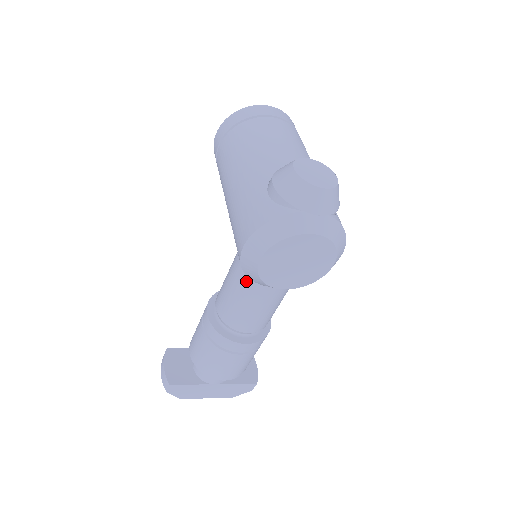
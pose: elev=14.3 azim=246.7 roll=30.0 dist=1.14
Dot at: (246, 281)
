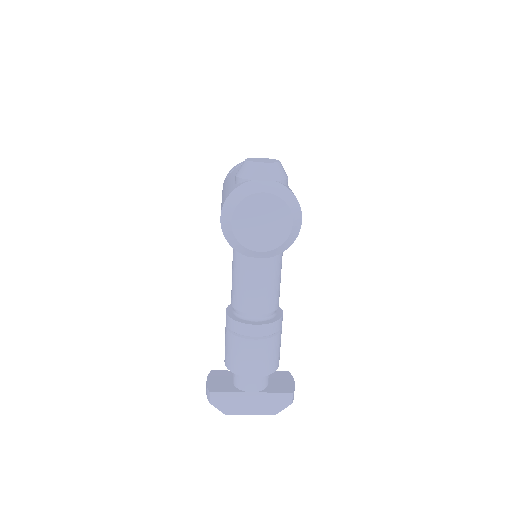
Dot at: (239, 259)
